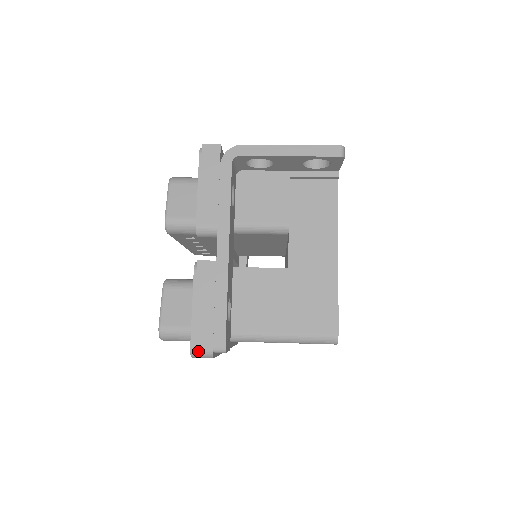
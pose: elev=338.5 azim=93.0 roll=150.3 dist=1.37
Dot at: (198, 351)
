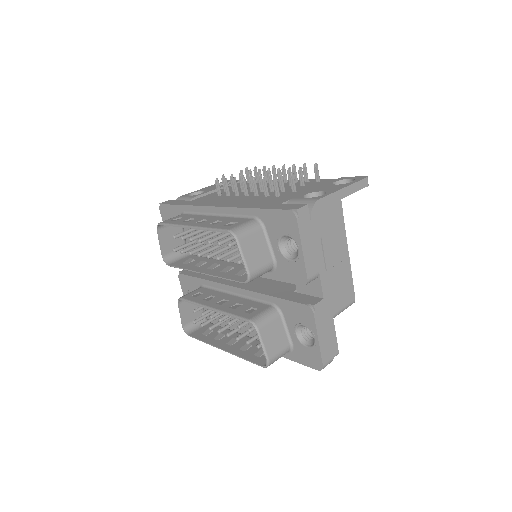
Dot at: (326, 365)
